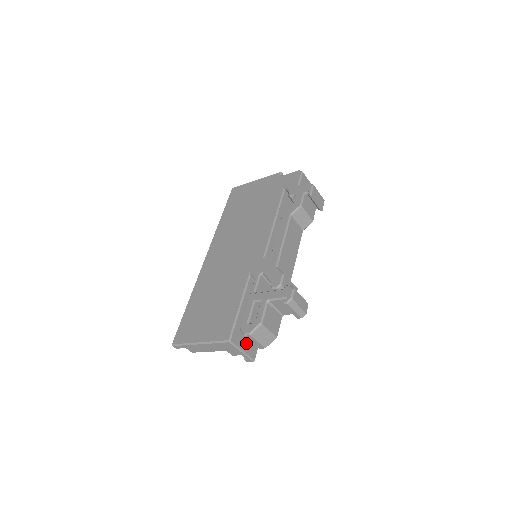
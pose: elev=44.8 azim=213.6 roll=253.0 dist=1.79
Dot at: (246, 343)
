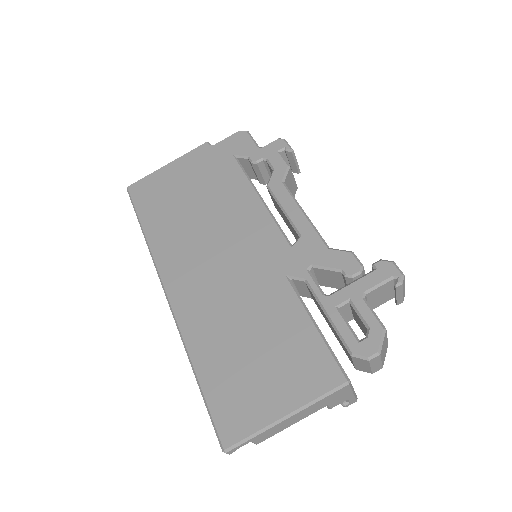
Dot at: occluded
